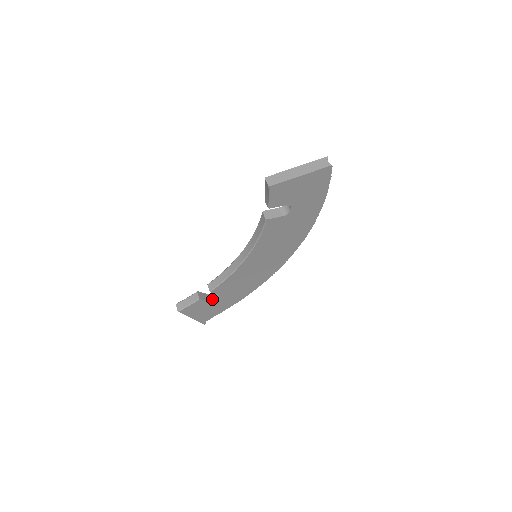
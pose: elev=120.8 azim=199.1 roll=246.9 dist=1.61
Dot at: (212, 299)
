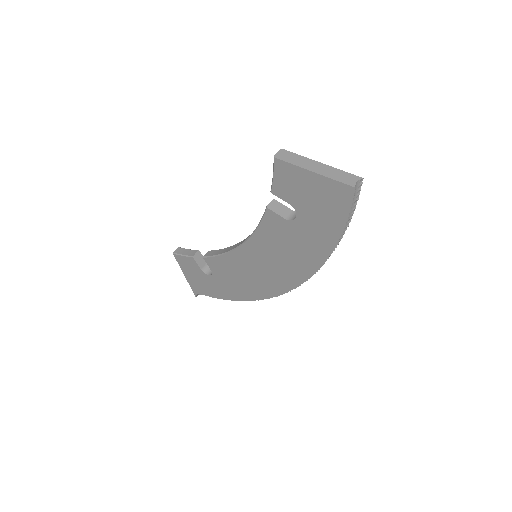
Dot at: (206, 271)
